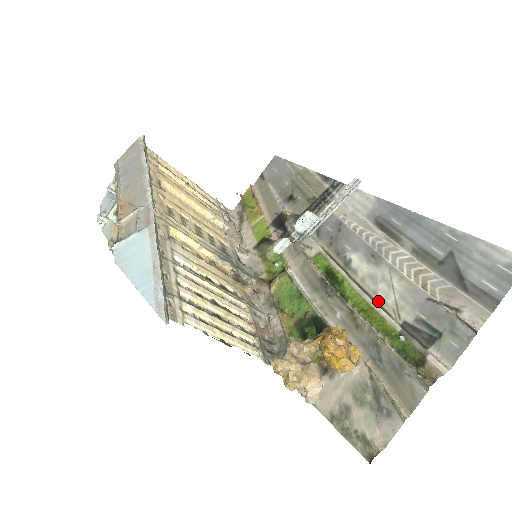
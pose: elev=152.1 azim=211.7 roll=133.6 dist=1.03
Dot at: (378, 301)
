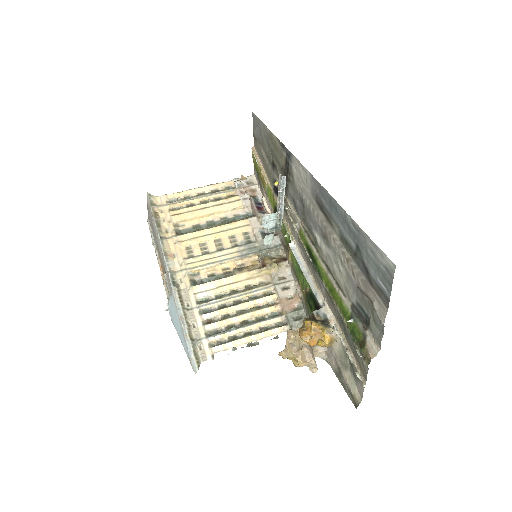
Dot at: (337, 281)
